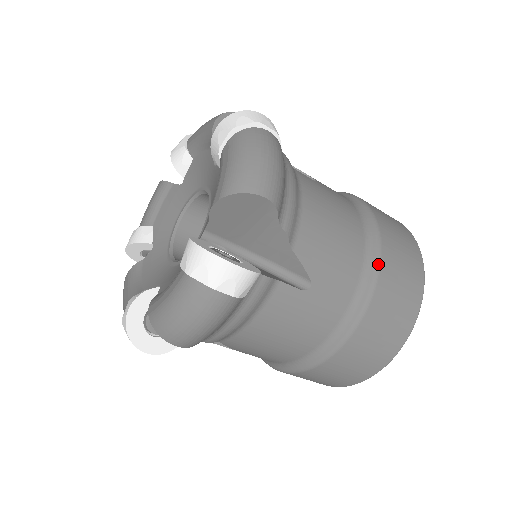
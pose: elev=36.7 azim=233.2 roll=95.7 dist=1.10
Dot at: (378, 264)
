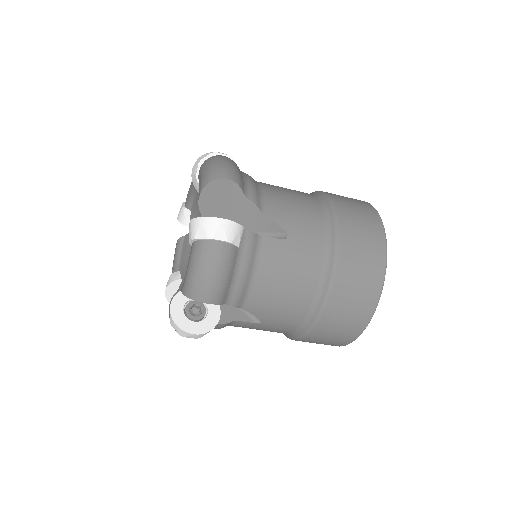
Dot at: (335, 213)
